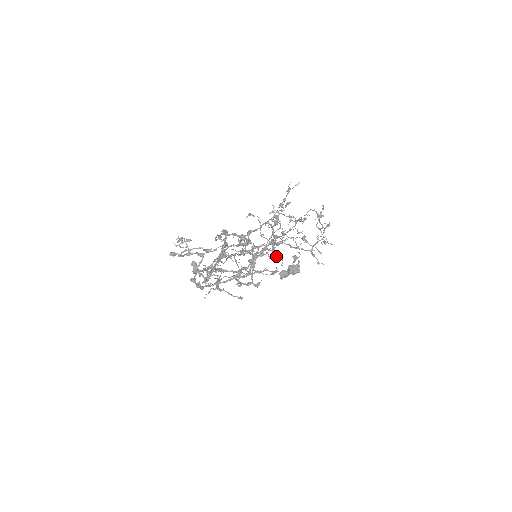
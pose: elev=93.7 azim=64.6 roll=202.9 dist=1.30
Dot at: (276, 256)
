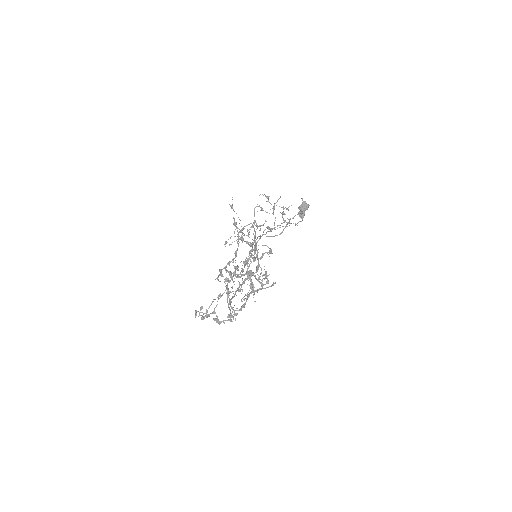
Dot at: occluded
